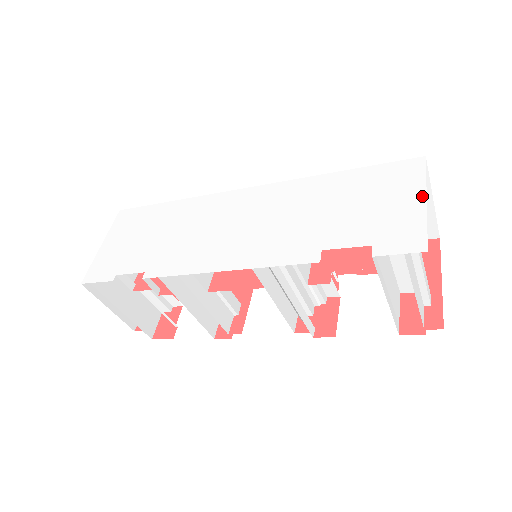
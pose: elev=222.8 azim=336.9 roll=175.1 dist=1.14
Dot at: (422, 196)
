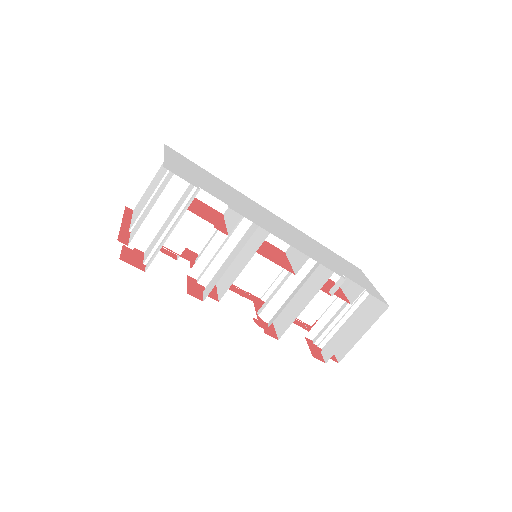
Dot at: (371, 284)
